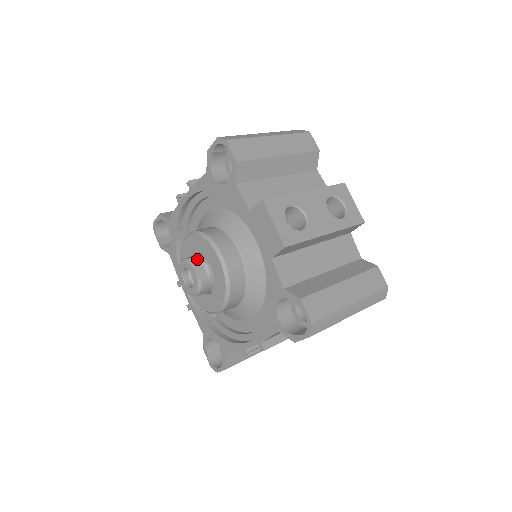
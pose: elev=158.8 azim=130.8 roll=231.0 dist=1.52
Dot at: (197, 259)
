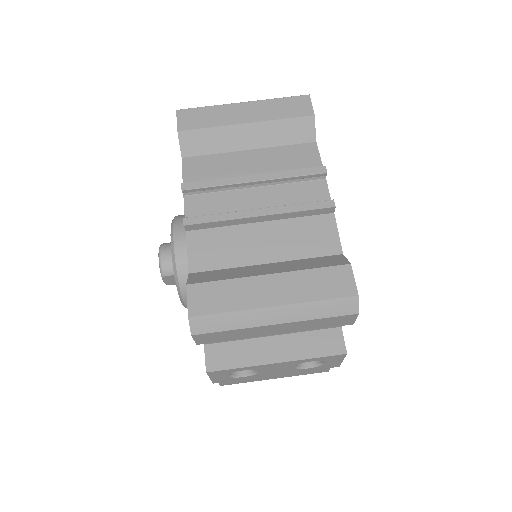
Dot at: (170, 274)
